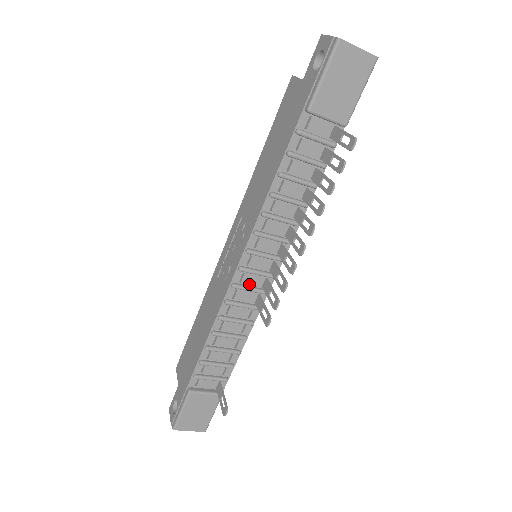
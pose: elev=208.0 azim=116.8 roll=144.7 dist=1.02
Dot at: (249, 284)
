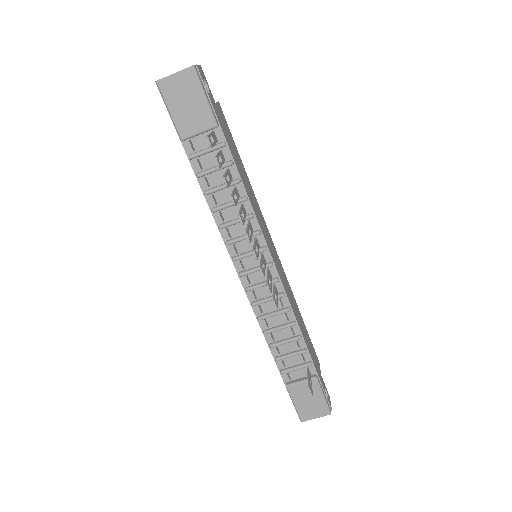
Dot at: (259, 281)
